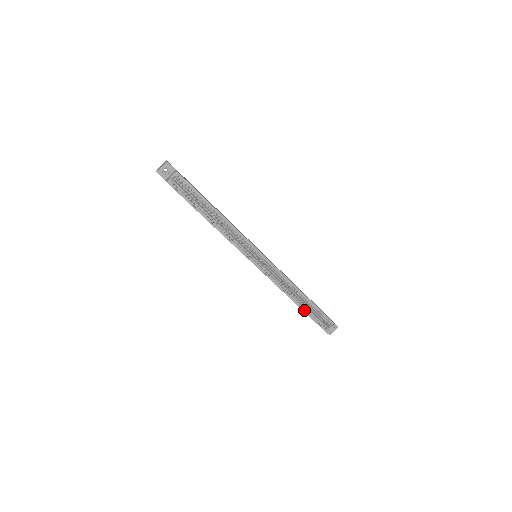
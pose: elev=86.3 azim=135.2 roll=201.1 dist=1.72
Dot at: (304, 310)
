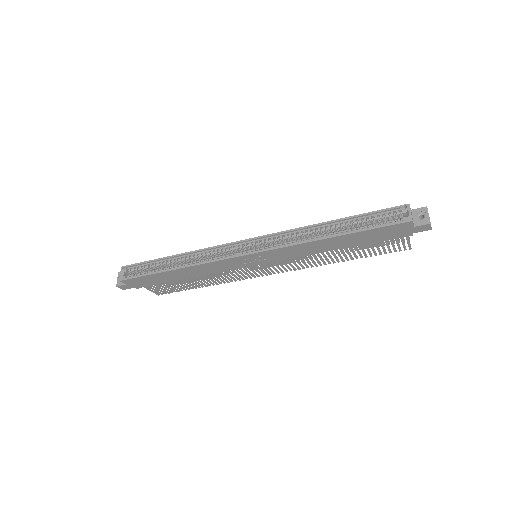
Dot at: (347, 233)
